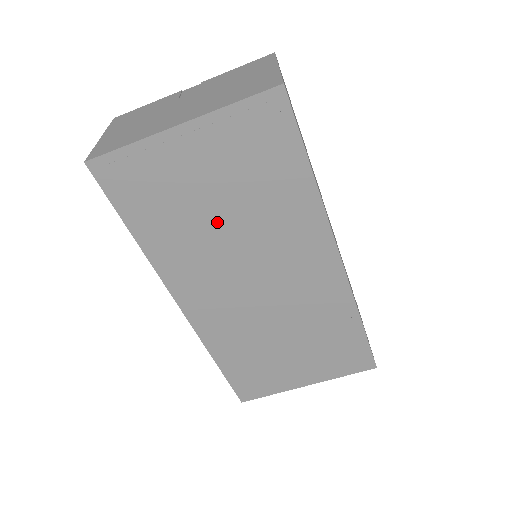
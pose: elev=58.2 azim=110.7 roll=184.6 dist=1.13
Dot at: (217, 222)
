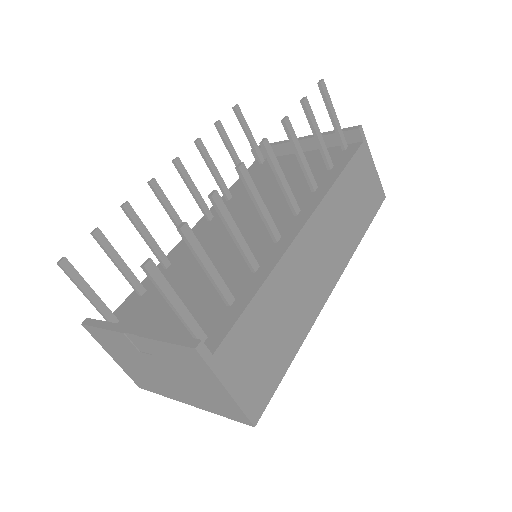
Dot at: occluded
